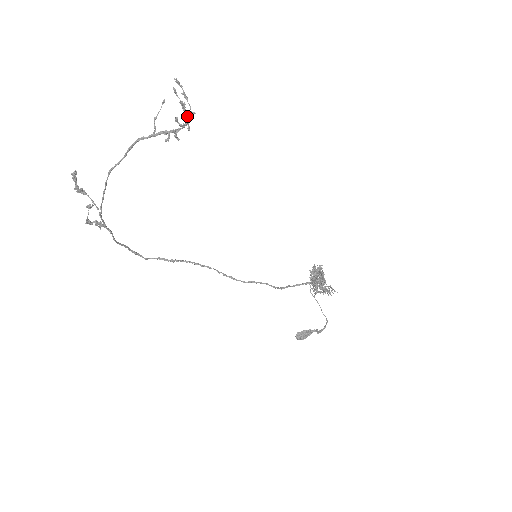
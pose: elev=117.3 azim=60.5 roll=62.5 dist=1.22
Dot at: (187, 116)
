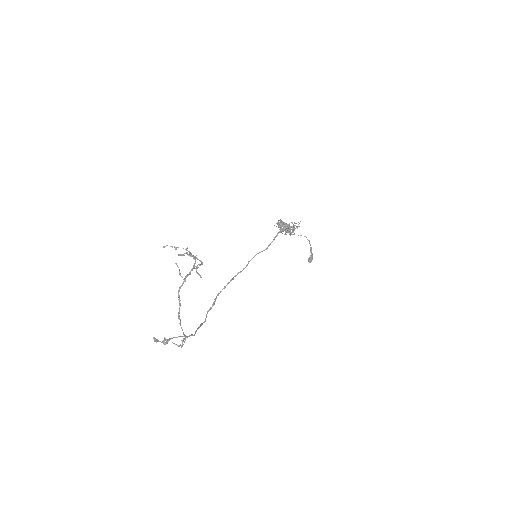
Dot at: occluded
